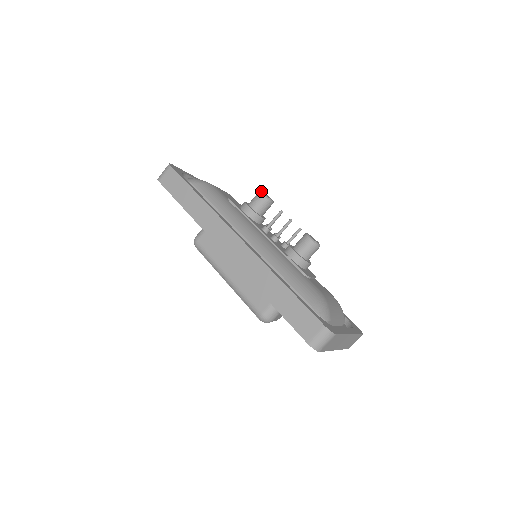
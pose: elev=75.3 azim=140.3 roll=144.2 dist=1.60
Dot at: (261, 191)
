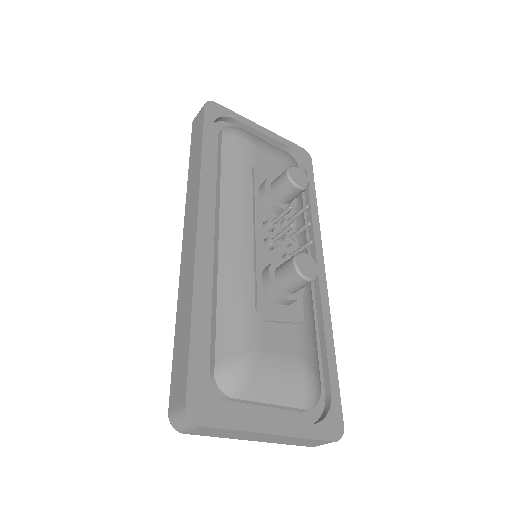
Dot at: (290, 167)
